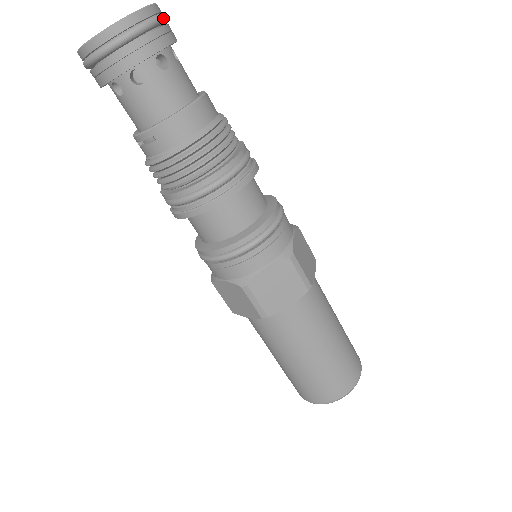
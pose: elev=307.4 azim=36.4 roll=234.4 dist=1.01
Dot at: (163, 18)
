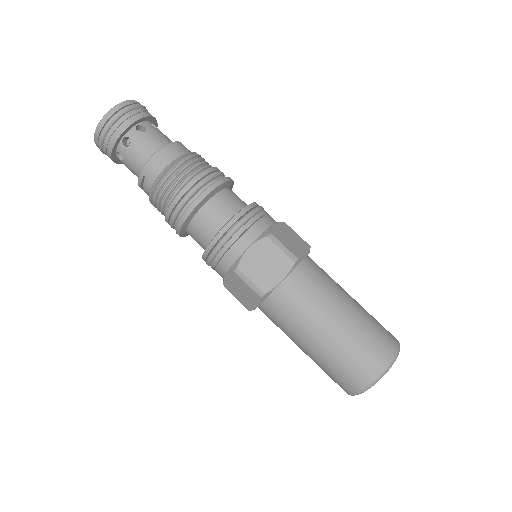
Dot at: (139, 105)
